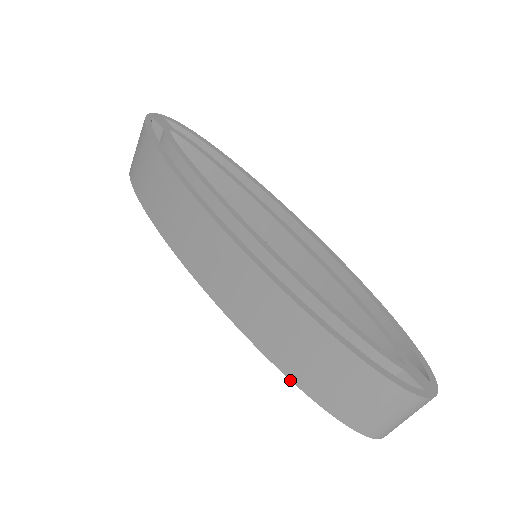
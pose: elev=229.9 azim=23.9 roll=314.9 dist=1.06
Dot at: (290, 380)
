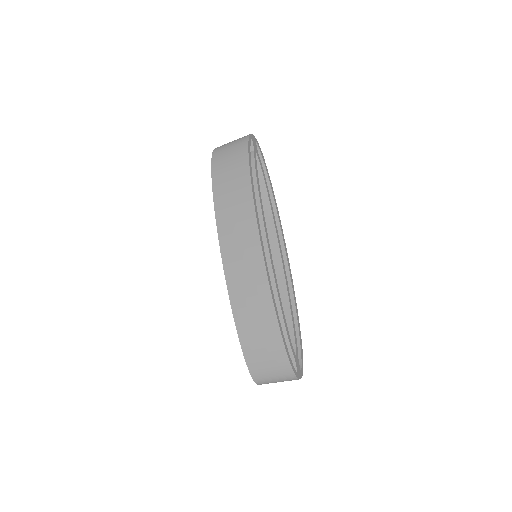
Dot at: (237, 331)
